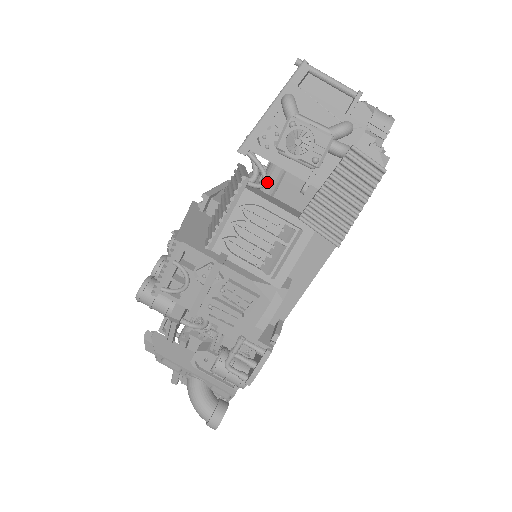
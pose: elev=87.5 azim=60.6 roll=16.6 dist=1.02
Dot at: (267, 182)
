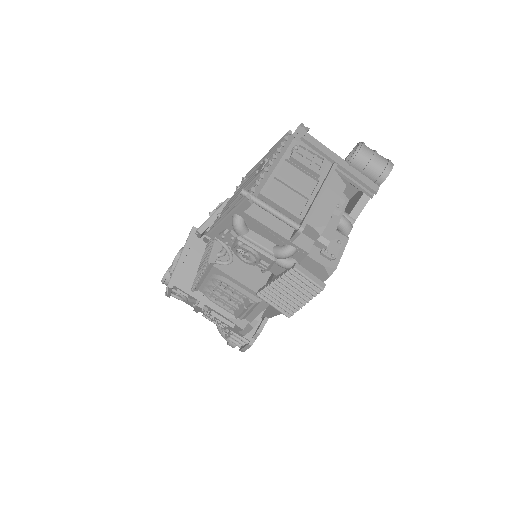
Dot at: occluded
